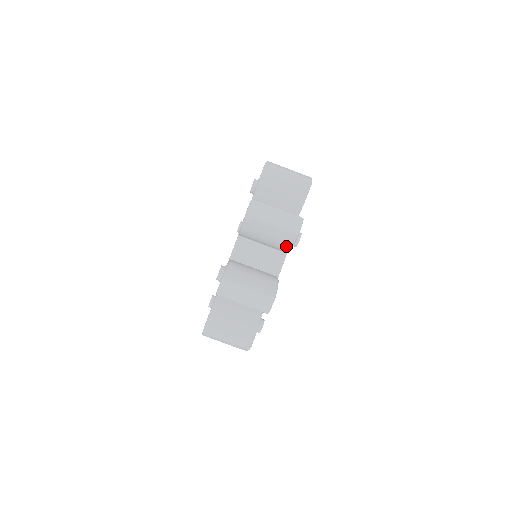
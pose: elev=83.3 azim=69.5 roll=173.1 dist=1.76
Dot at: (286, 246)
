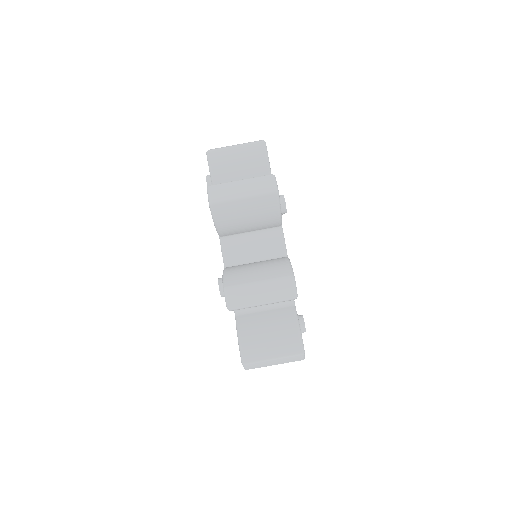
Dot at: (274, 216)
